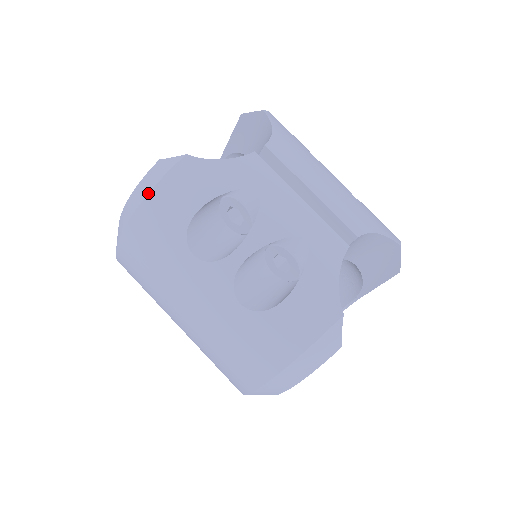
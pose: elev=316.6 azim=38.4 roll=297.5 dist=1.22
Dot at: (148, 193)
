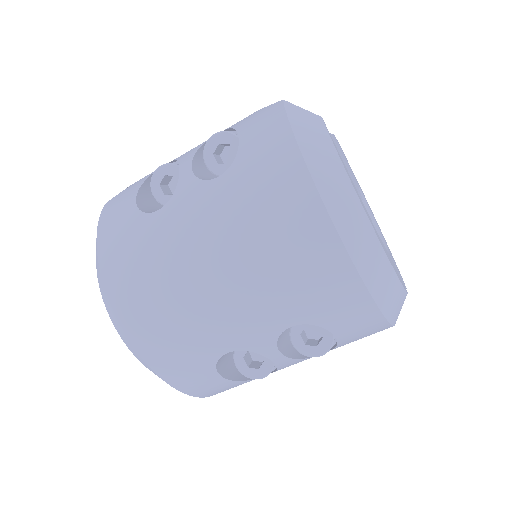
Dot at: occluded
